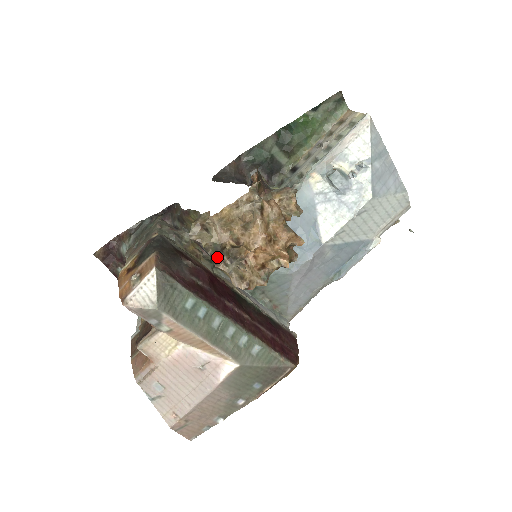
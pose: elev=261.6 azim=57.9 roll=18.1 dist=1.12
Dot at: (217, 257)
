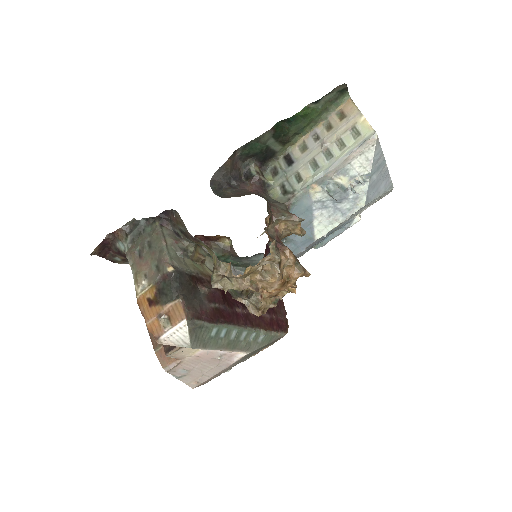
Dot at: (236, 295)
